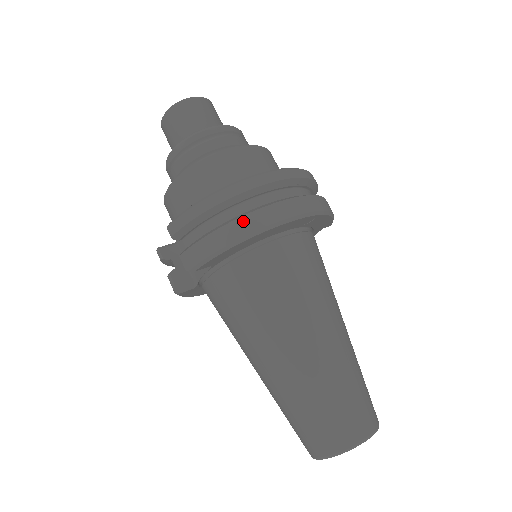
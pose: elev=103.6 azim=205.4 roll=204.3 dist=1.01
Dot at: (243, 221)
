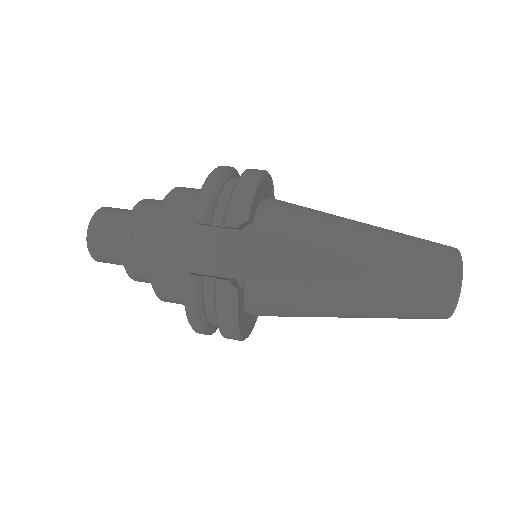
Dot at: (247, 173)
